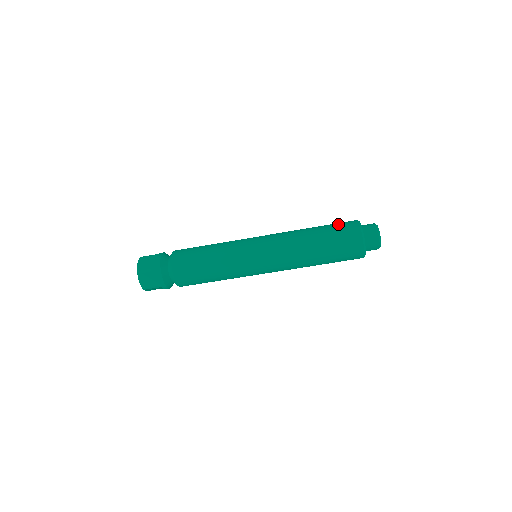
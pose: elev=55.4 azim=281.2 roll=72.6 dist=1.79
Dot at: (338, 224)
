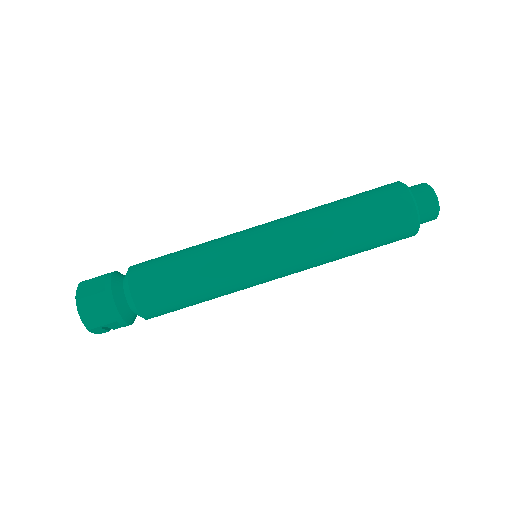
Dot at: occluded
